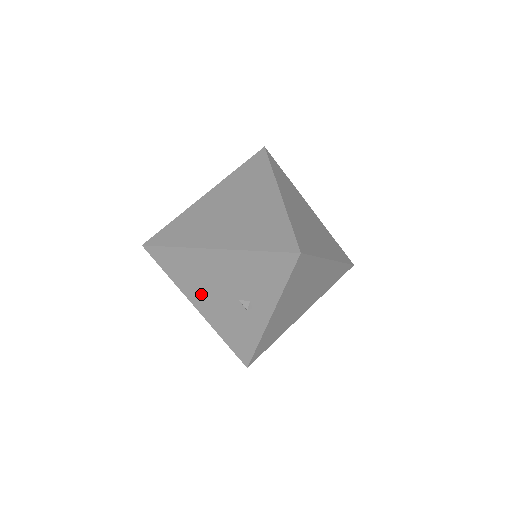
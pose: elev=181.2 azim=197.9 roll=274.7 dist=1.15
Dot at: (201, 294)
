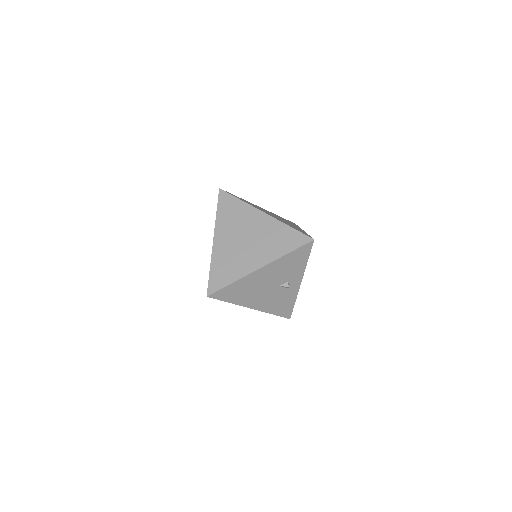
Dot at: (254, 298)
